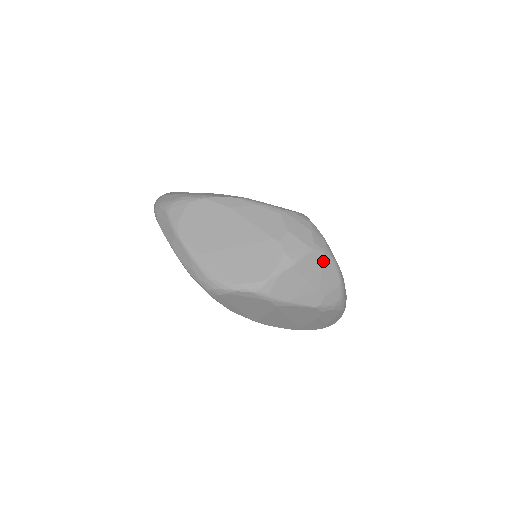
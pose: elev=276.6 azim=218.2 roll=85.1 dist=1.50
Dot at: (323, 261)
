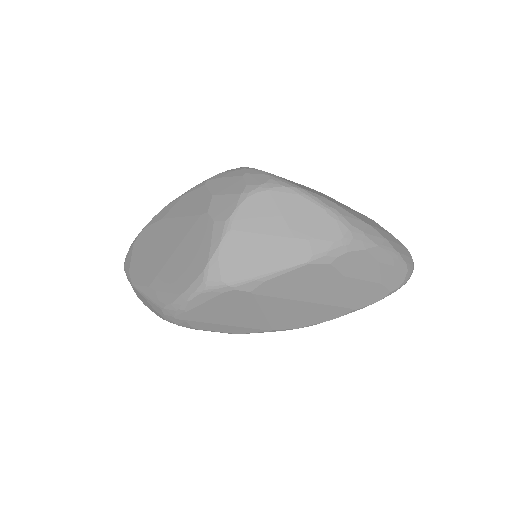
Dot at: (273, 198)
